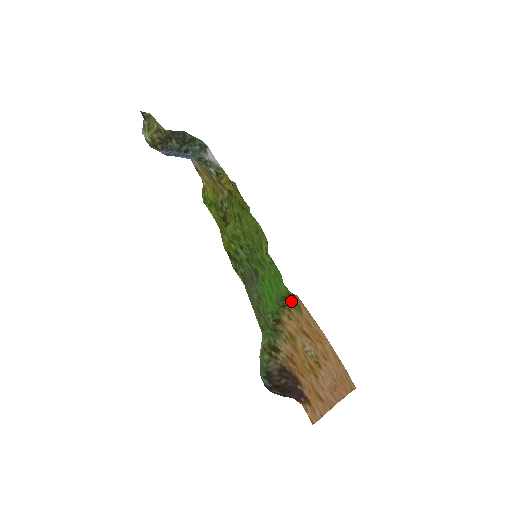
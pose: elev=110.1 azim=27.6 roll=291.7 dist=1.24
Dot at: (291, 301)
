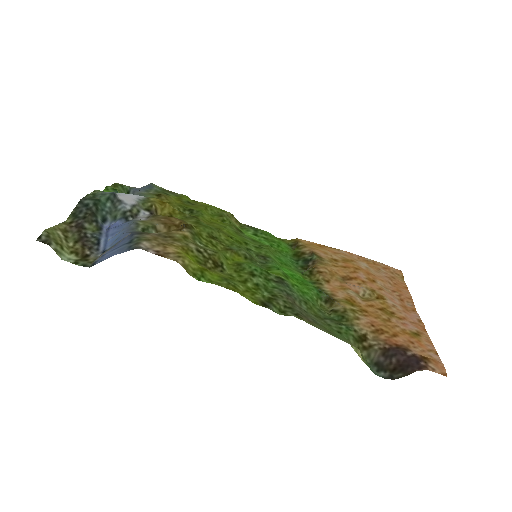
Dot at: (303, 254)
